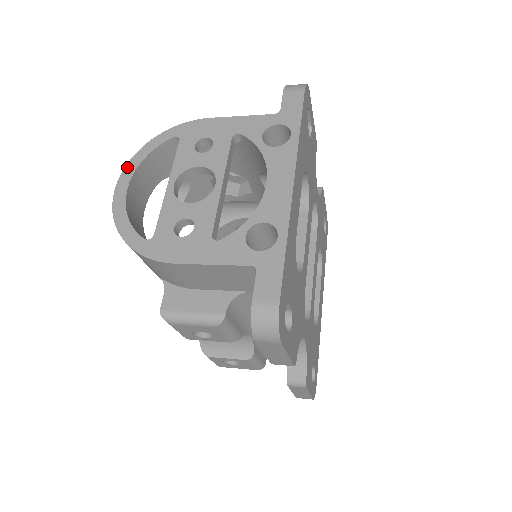
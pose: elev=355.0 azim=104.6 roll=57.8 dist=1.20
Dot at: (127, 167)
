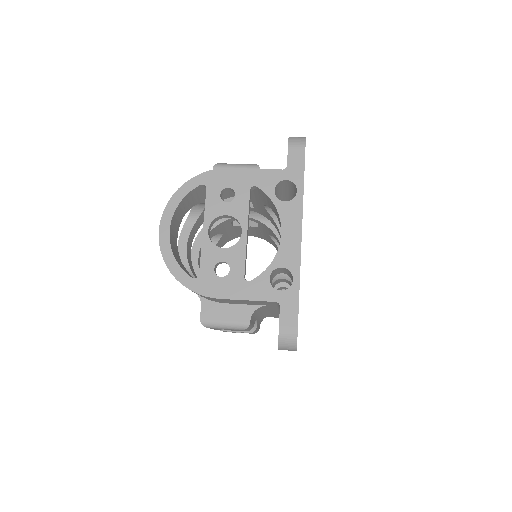
Dot at: (165, 211)
